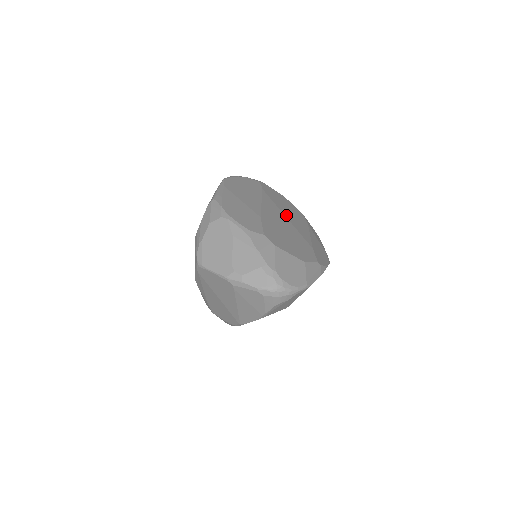
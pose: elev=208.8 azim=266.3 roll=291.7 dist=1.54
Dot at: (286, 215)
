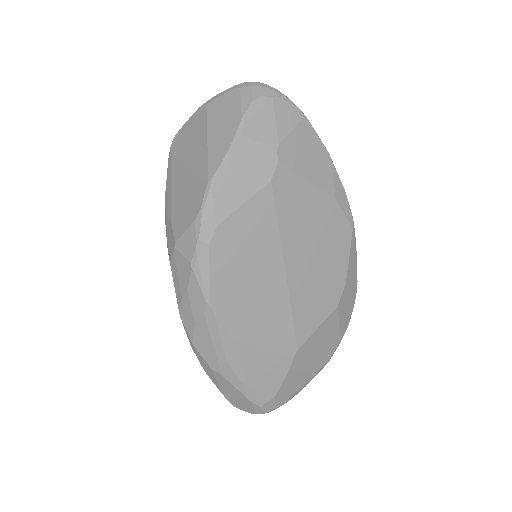
Dot at: occluded
